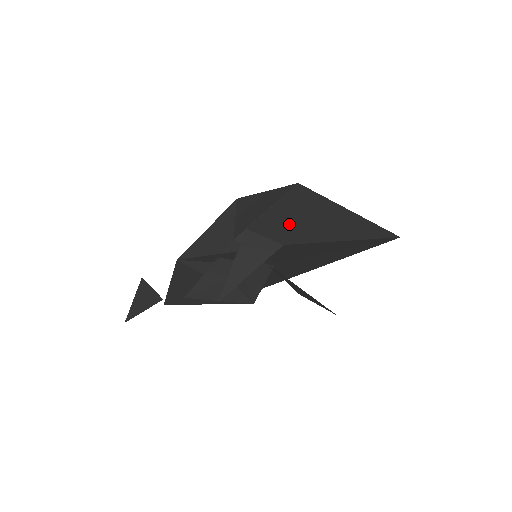
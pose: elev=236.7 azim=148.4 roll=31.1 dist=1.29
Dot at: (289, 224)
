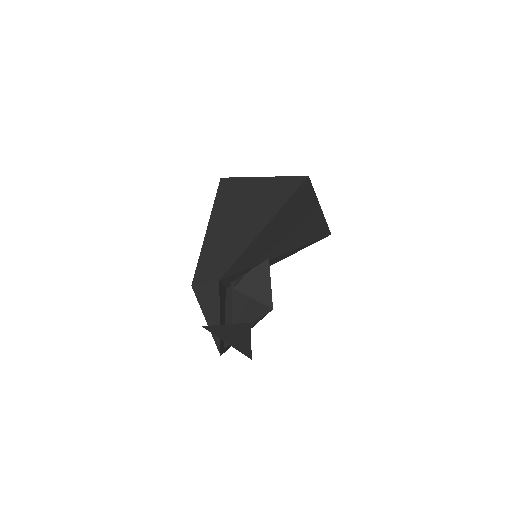
Dot at: (220, 247)
